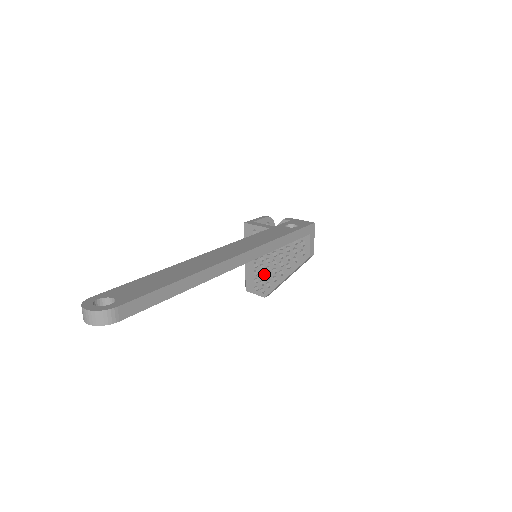
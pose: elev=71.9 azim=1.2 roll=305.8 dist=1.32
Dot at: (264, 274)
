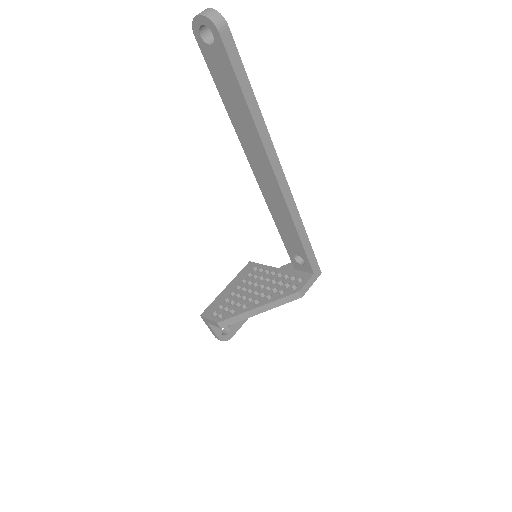
Dot at: (235, 302)
